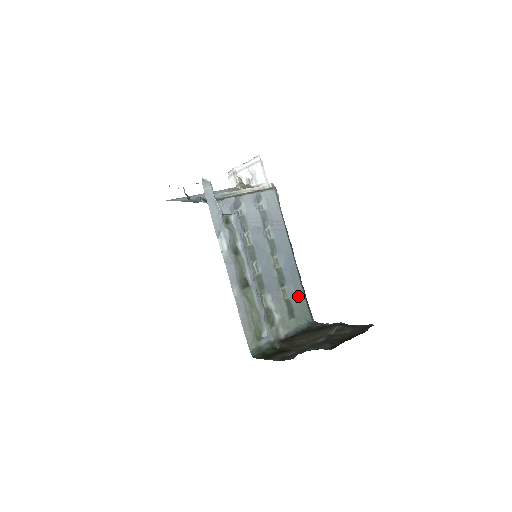
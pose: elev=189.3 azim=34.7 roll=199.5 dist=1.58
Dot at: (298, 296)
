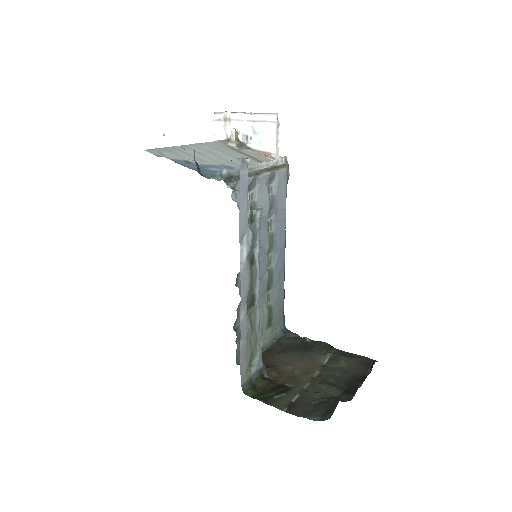
Dot at: (279, 301)
